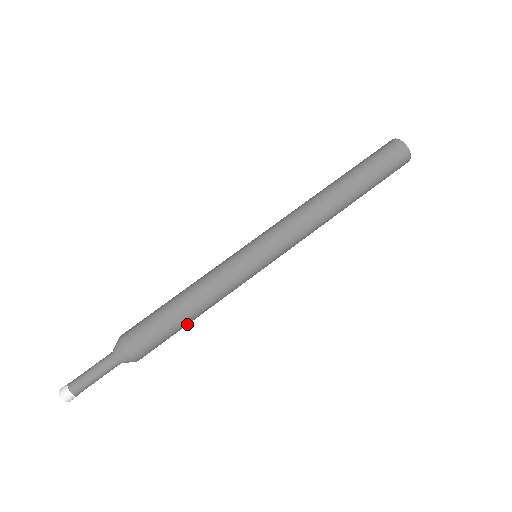
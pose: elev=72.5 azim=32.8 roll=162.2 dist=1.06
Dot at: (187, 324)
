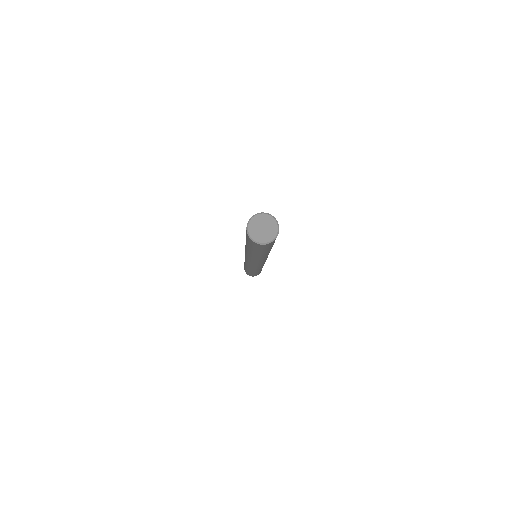
Dot at: occluded
